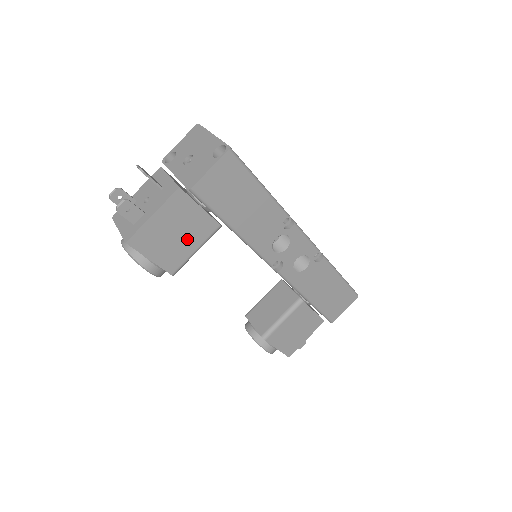
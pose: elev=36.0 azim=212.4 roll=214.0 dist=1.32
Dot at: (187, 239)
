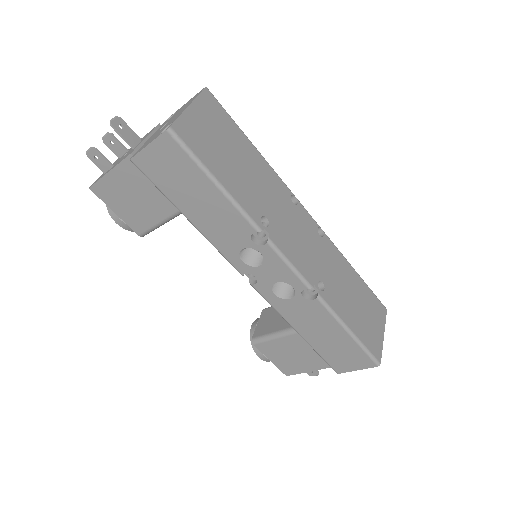
Dot at: (149, 208)
